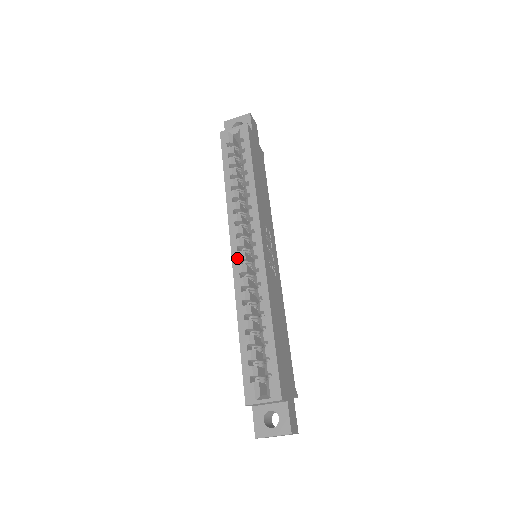
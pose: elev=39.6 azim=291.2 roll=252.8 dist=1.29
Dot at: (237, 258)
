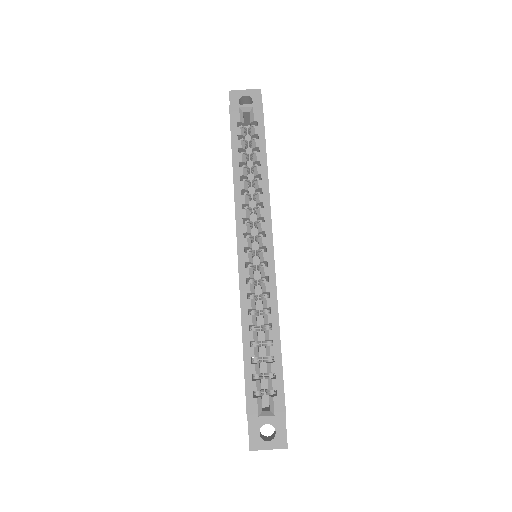
Dot at: (244, 261)
